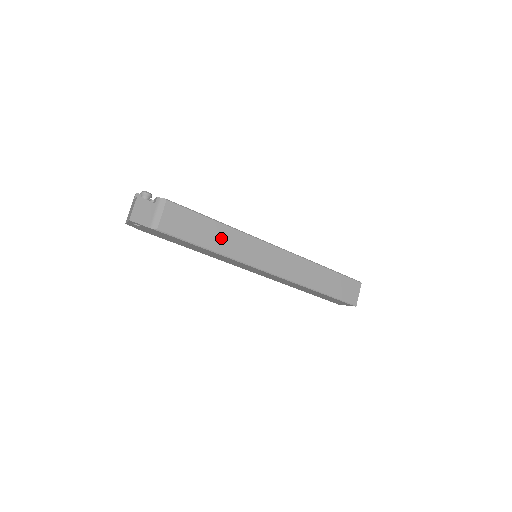
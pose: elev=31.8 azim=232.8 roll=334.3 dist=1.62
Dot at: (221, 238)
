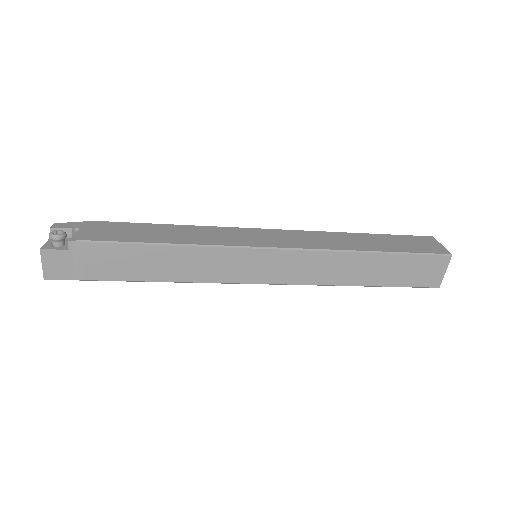
Dot at: (182, 264)
